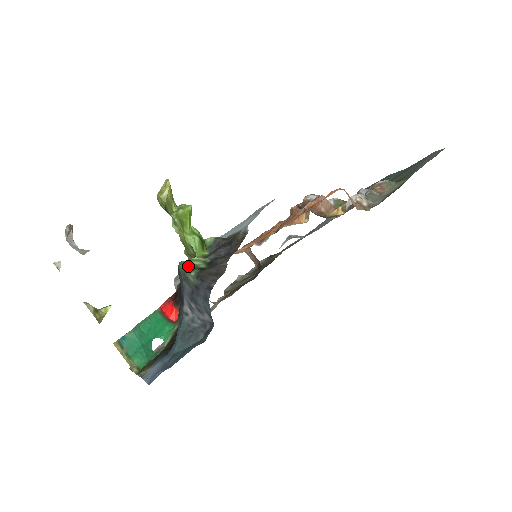
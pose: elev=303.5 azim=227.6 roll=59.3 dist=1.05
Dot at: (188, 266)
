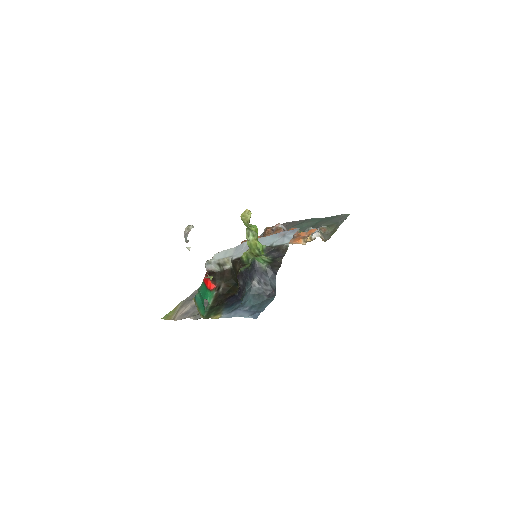
Dot at: (261, 260)
